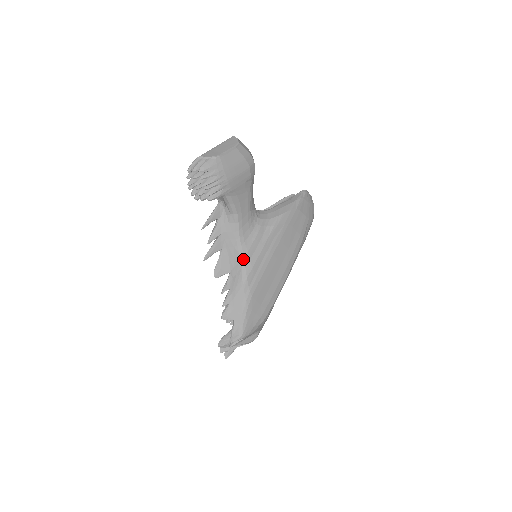
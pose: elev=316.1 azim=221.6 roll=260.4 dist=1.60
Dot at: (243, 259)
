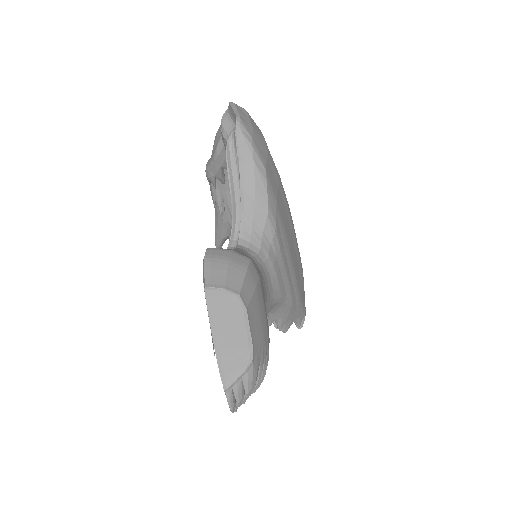
Dot at: (281, 300)
